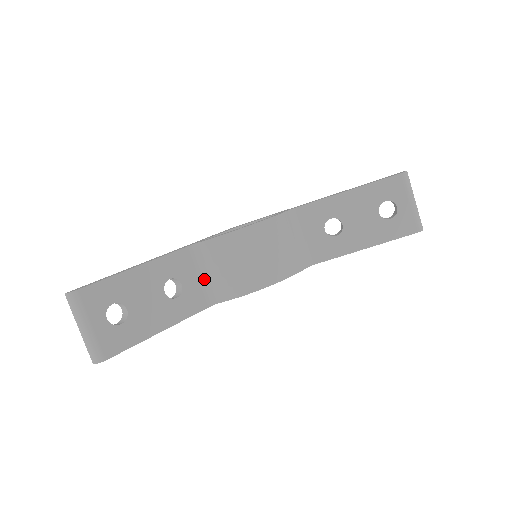
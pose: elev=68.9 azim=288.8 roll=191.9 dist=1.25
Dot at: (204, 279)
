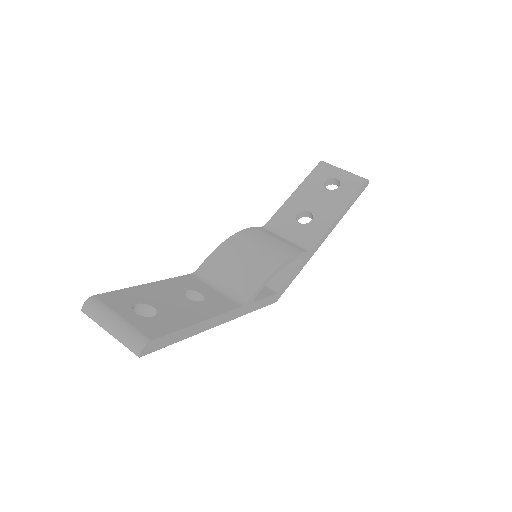
Dot at: (222, 290)
